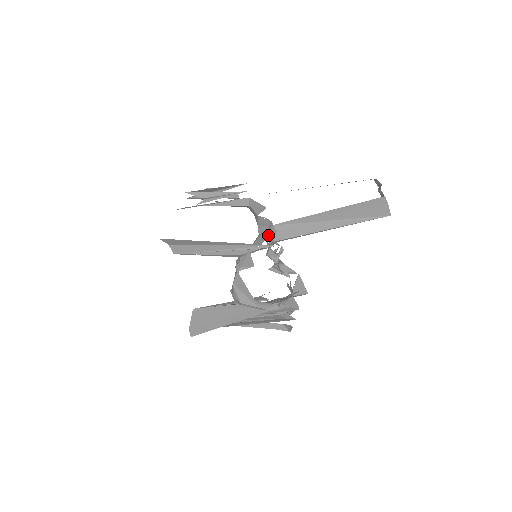
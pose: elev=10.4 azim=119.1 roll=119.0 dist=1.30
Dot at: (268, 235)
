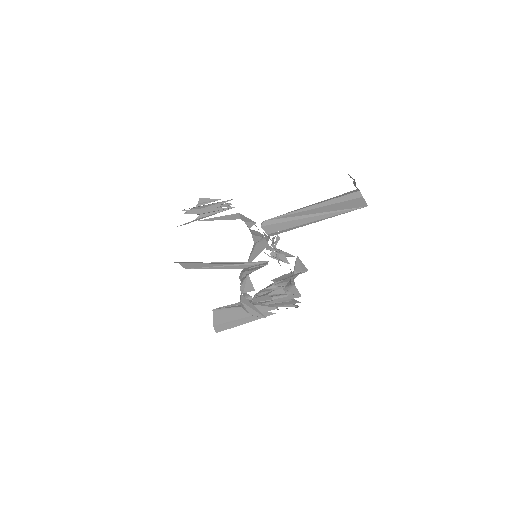
Dot at: (262, 247)
